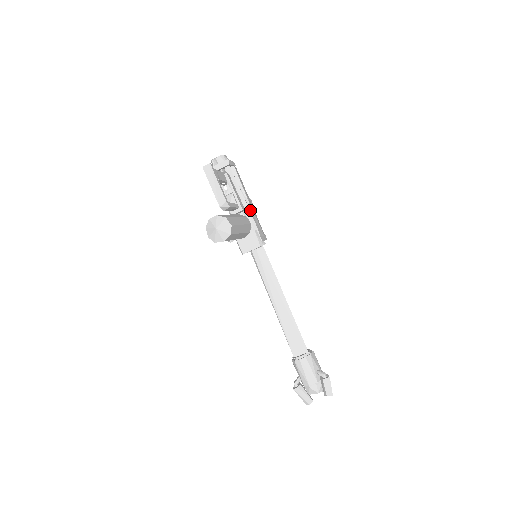
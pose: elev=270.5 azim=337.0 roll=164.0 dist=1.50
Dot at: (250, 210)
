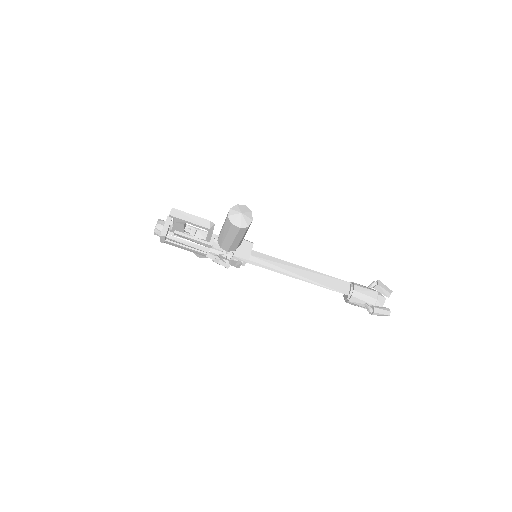
Dot at: (217, 235)
